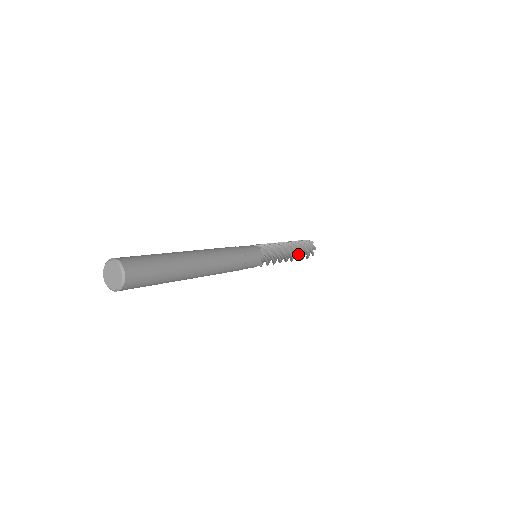
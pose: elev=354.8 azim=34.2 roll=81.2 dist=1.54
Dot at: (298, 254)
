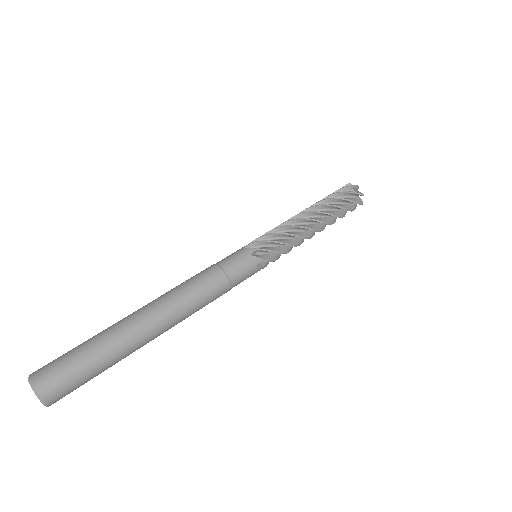
Dot at: (332, 217)
